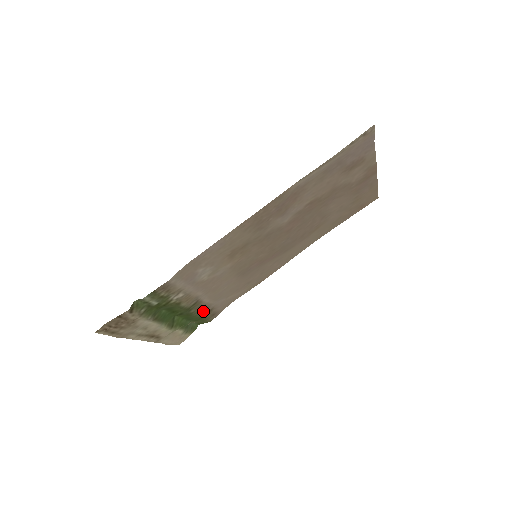
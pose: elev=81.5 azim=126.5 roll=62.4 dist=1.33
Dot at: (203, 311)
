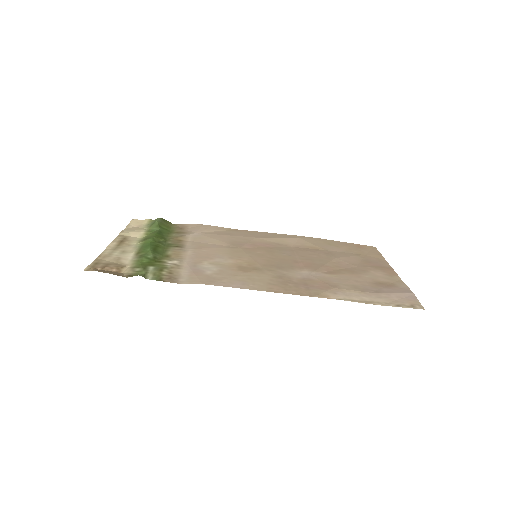
Dot at: (177, 235)
